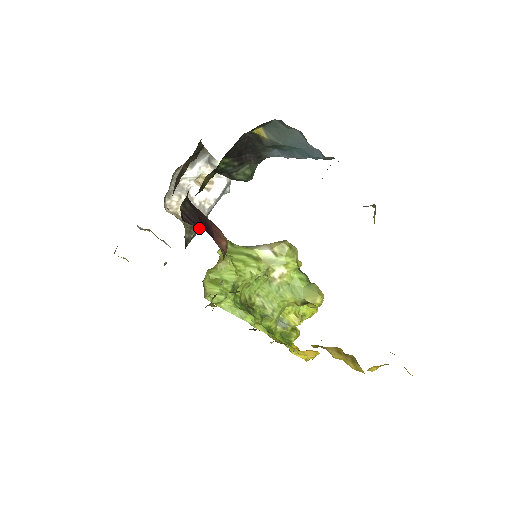
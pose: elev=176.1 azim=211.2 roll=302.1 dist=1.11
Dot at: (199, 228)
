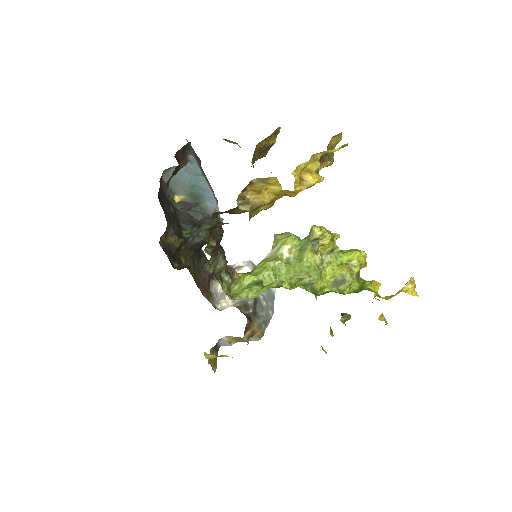
Dot at: (264, 310)
